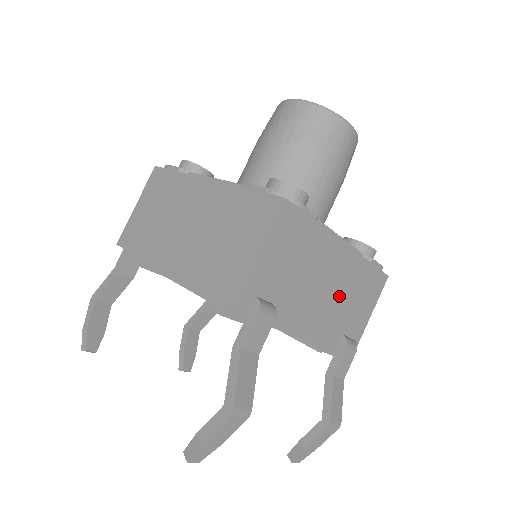
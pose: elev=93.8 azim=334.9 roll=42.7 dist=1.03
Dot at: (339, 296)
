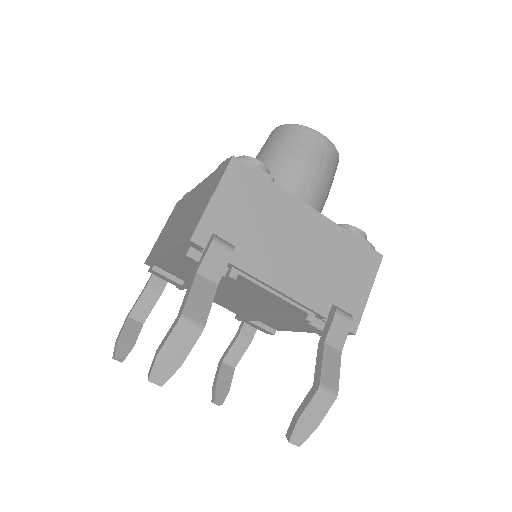
Dot at: (317, 260)
